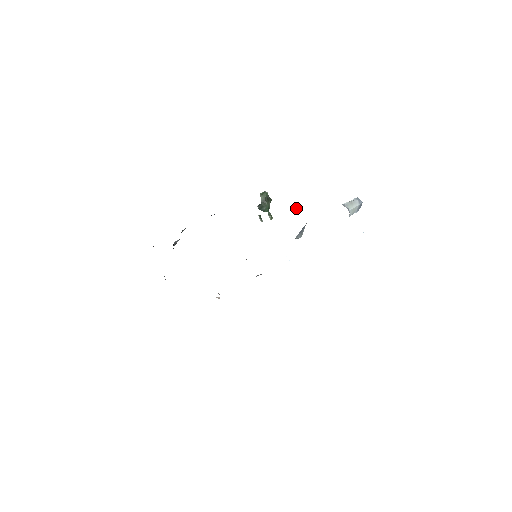
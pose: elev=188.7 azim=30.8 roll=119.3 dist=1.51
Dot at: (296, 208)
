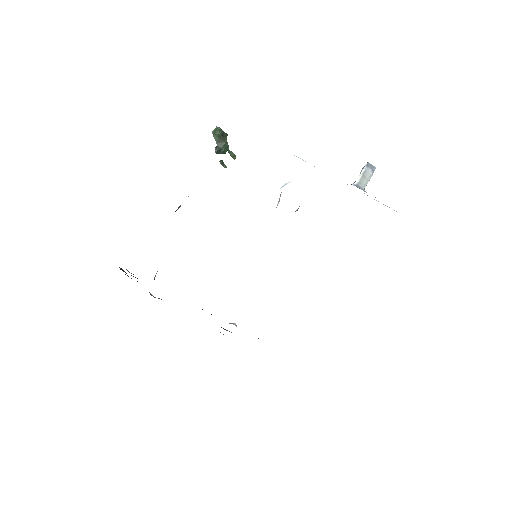
Dot at: (286, 183)
